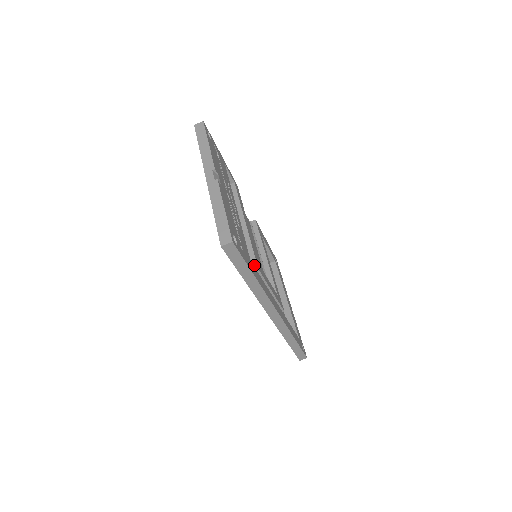
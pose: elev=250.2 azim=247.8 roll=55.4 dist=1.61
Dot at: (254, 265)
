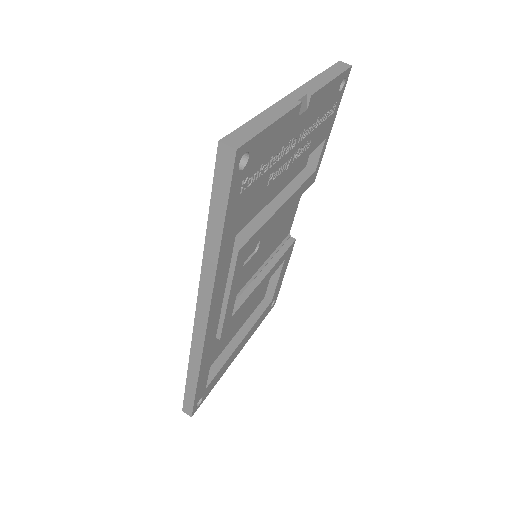
Dot at: (240, 243)
